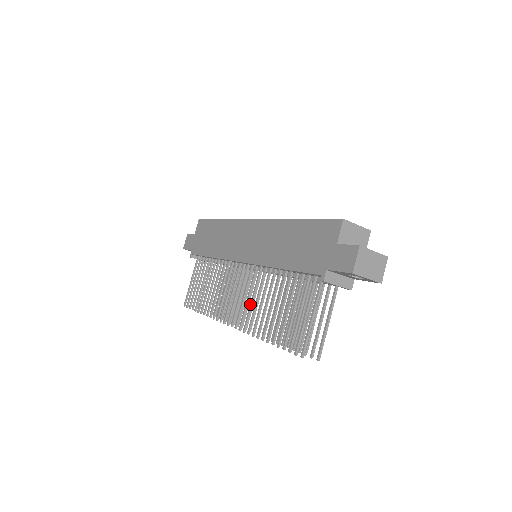
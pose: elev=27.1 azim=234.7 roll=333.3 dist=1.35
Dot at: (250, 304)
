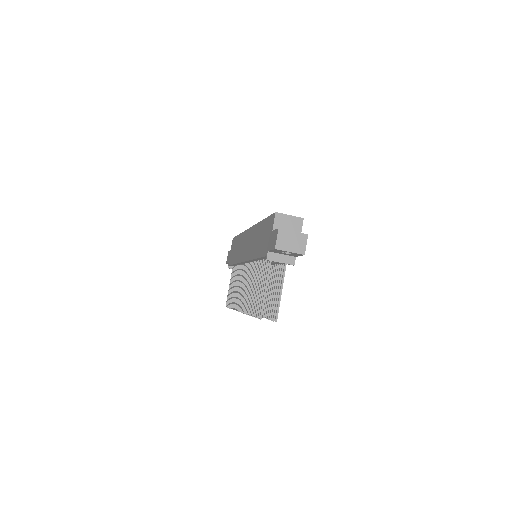
Dot at: (247, 291)
